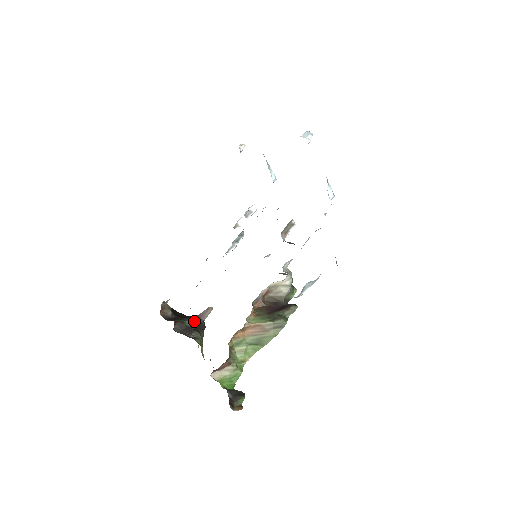
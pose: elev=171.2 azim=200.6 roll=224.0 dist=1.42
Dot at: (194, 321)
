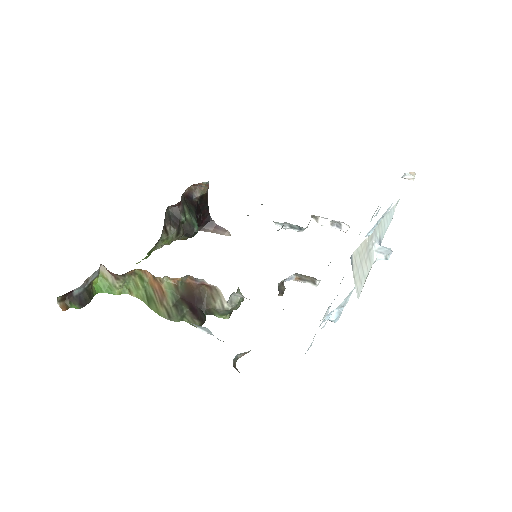
Dot at: (191, 223)
